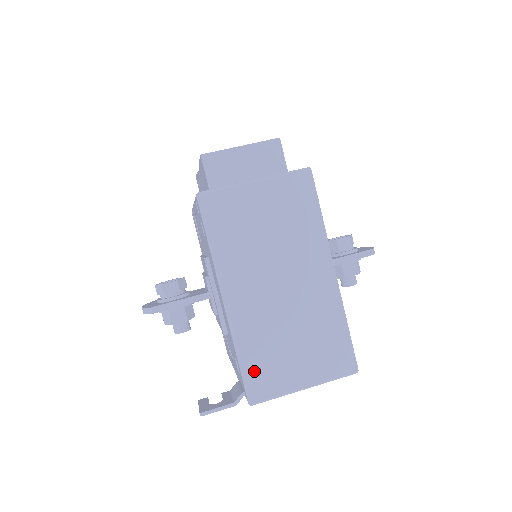
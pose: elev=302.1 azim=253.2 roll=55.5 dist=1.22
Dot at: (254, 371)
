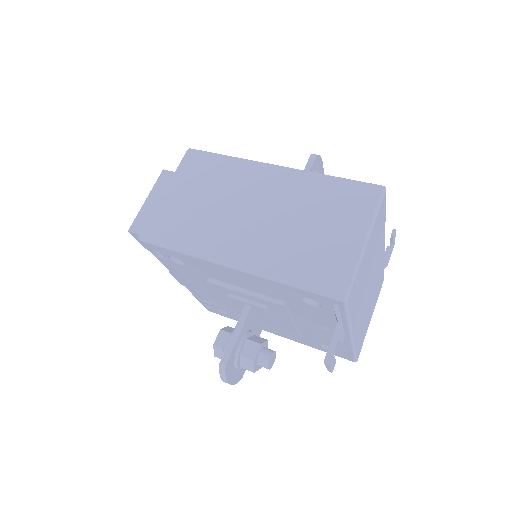
Dot at: (313, 277)
